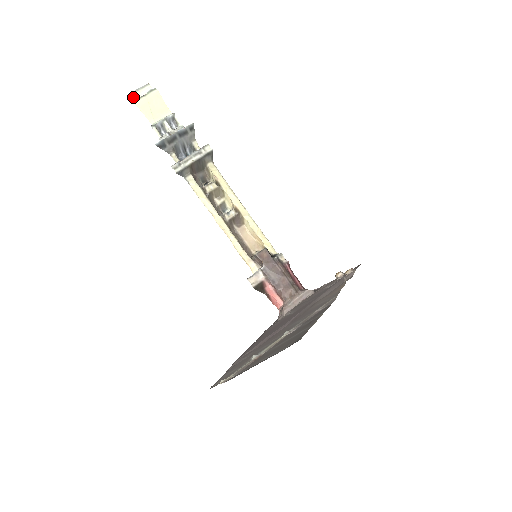
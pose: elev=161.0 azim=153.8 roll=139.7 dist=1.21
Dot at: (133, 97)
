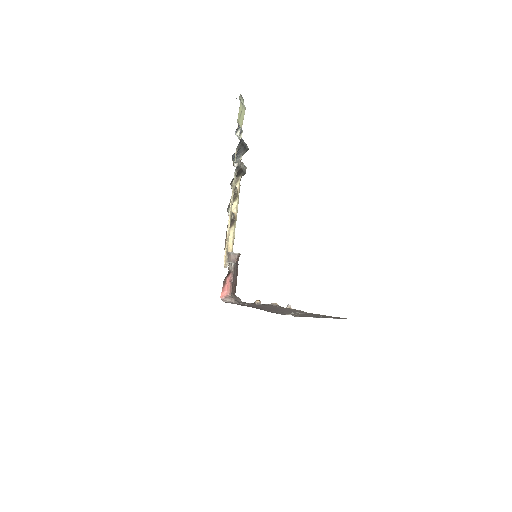
Dot at: (239, 96)
